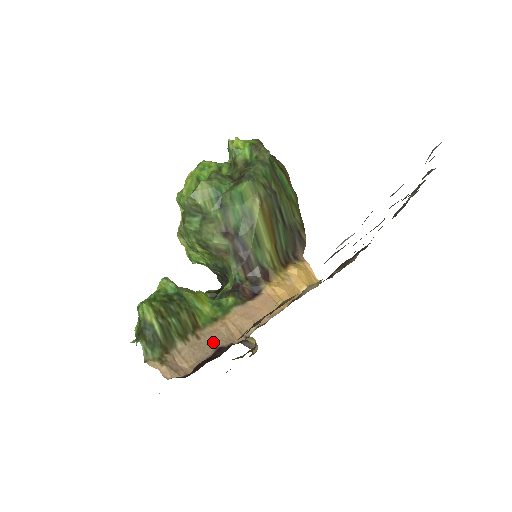
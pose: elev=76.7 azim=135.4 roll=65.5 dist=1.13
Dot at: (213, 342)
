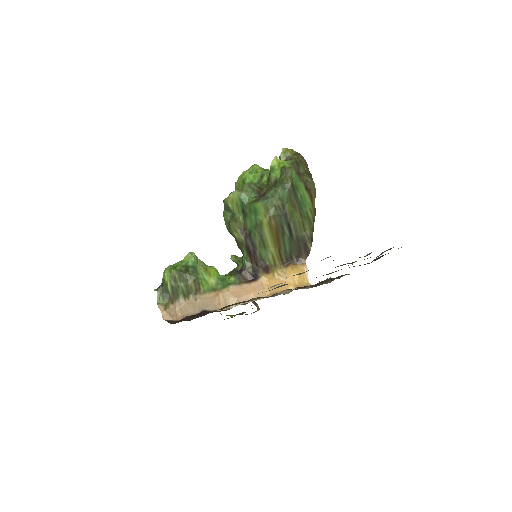
Dot at: (203, 305)
